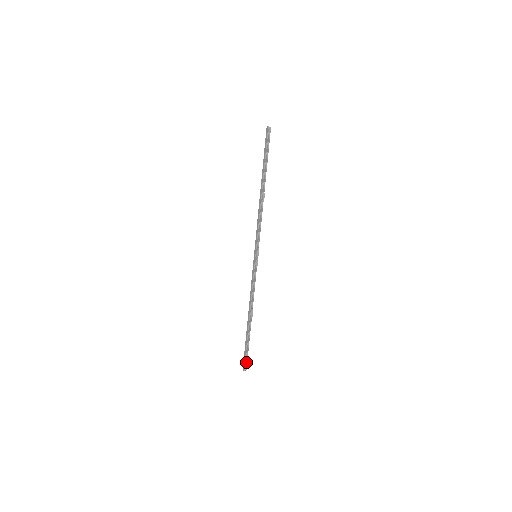
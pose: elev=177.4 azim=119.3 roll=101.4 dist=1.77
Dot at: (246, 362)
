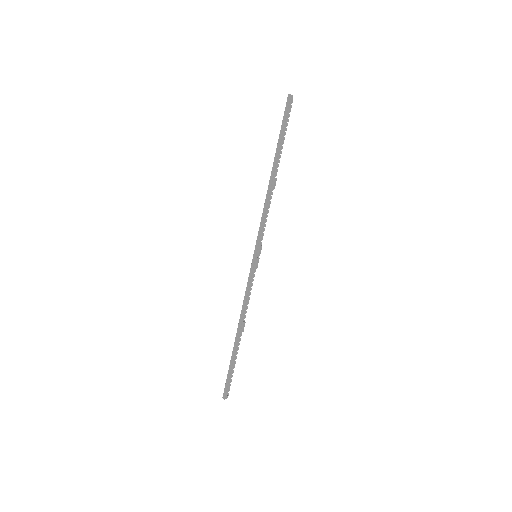
Dot at: (228, 388)
